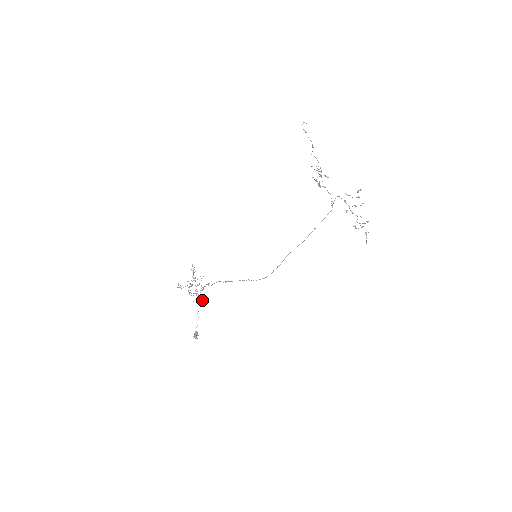
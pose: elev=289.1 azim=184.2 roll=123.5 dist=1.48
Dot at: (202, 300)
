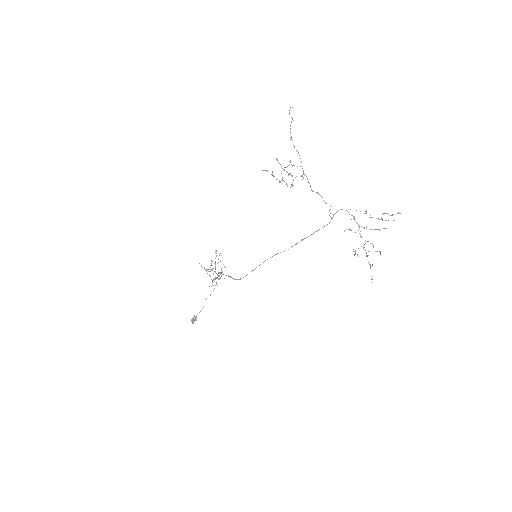
Dot at: (214, 288)
